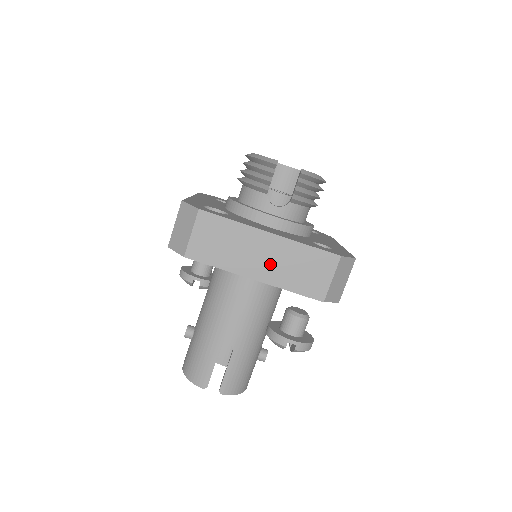
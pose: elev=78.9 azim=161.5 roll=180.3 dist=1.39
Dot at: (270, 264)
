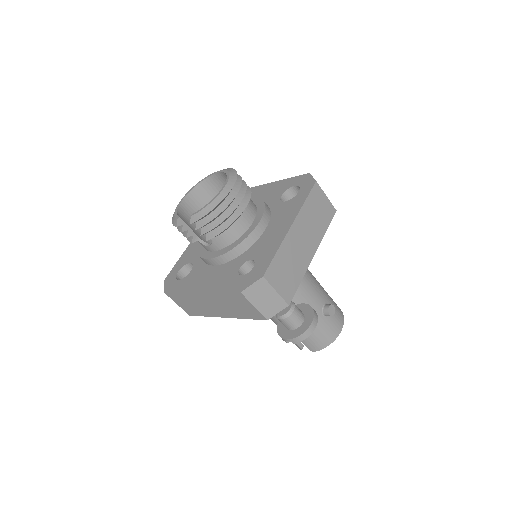
Dot at: (219, 308)
